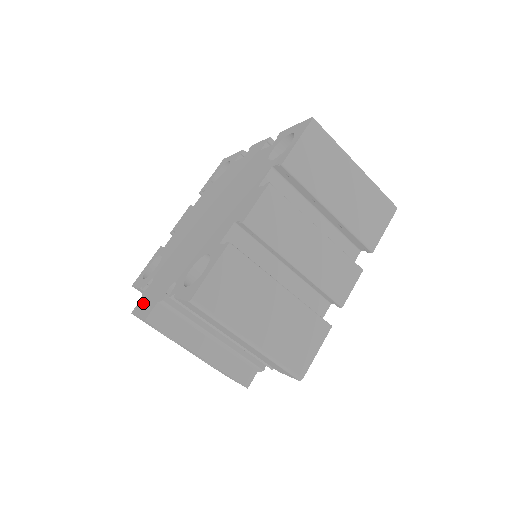
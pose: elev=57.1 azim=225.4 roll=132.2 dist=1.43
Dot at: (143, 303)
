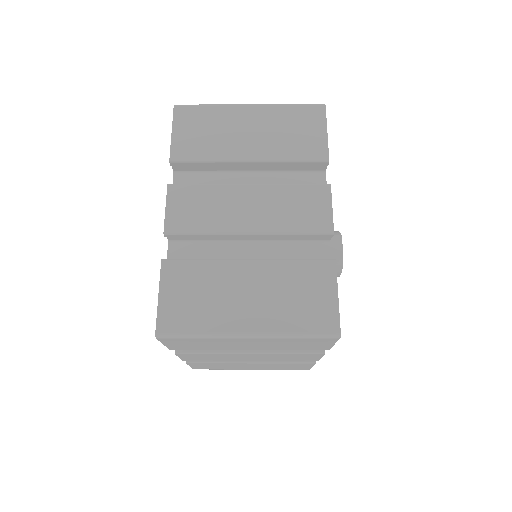
Dot at: occluded
